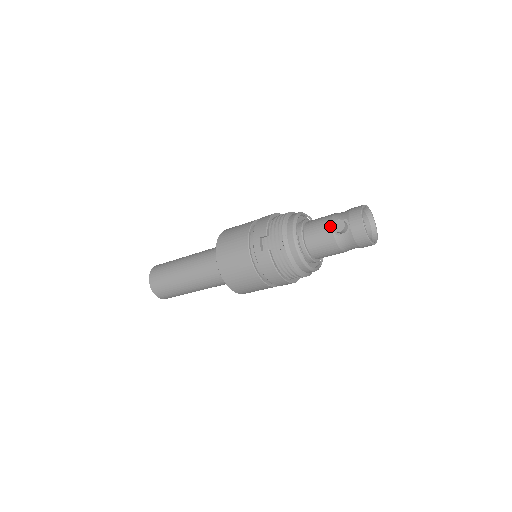
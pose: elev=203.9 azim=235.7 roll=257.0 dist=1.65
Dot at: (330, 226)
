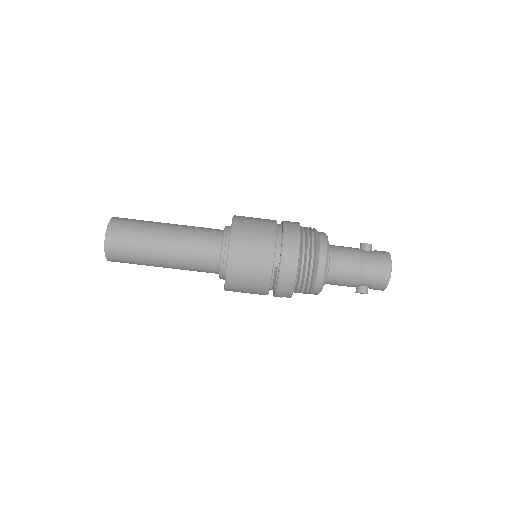
Dot at: occluded
